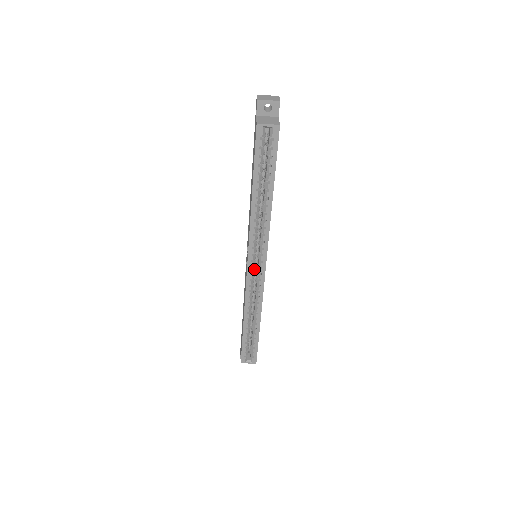
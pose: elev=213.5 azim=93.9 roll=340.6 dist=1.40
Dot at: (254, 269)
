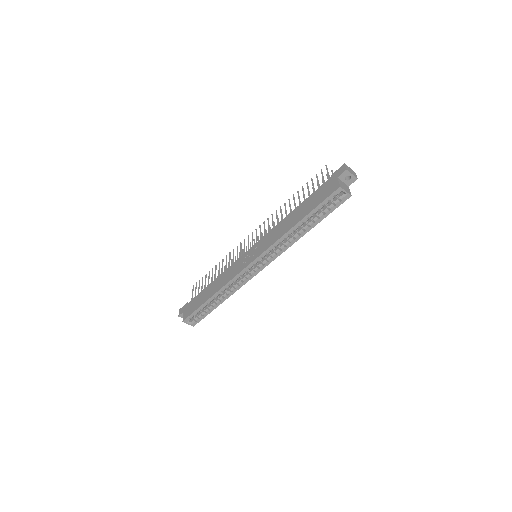
Dot at: occluded
